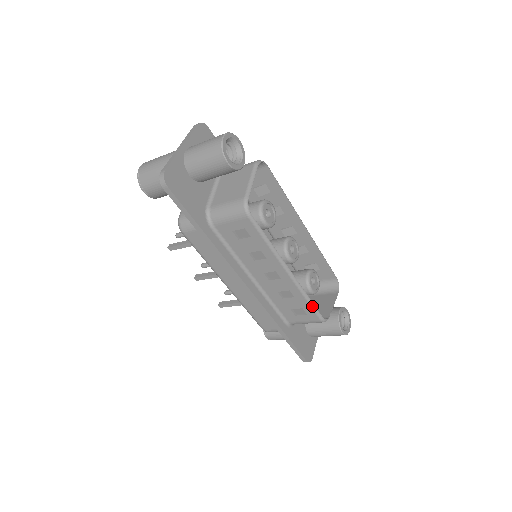
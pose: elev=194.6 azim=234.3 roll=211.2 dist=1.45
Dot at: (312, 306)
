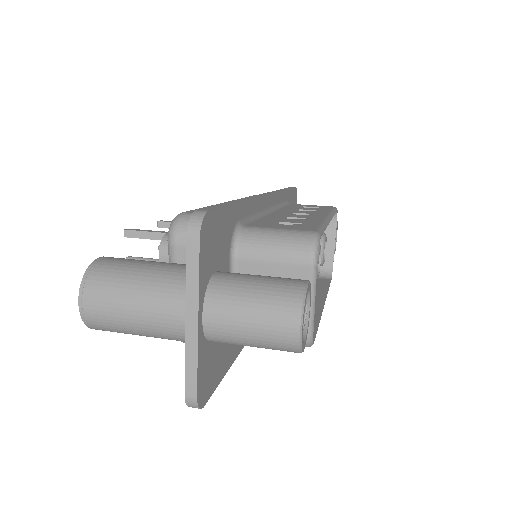
Dot at: occluded
